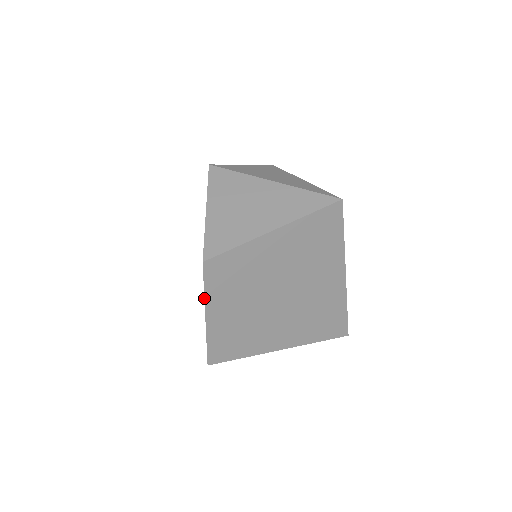
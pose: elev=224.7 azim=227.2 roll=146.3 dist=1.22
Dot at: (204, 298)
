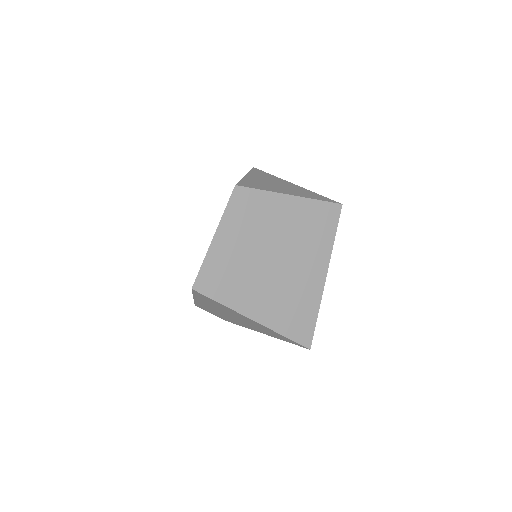
Dot at: (221, 217)
